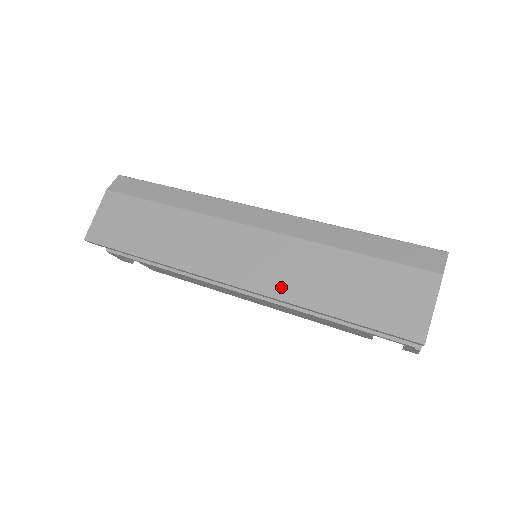
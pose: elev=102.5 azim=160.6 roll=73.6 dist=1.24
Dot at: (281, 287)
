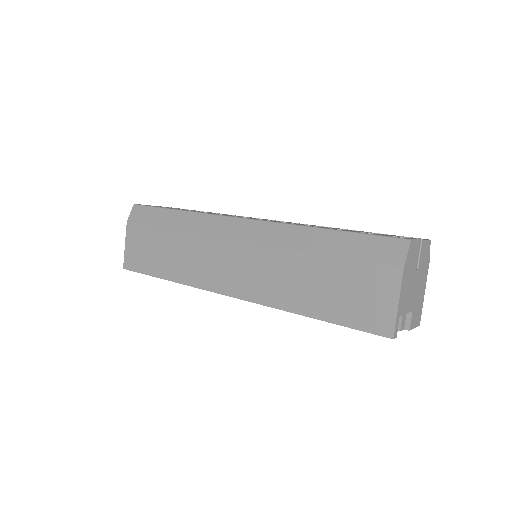
Dot at: (268, 295)
